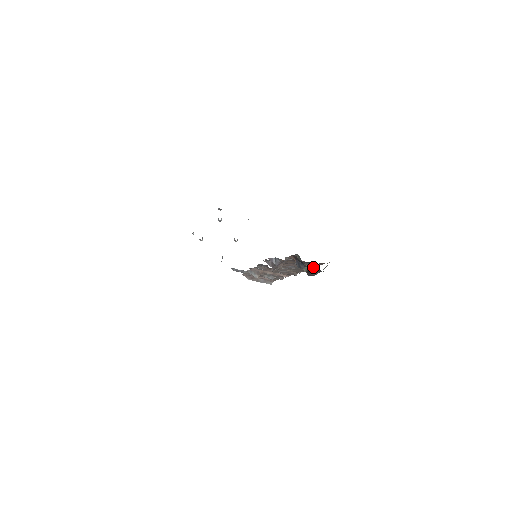
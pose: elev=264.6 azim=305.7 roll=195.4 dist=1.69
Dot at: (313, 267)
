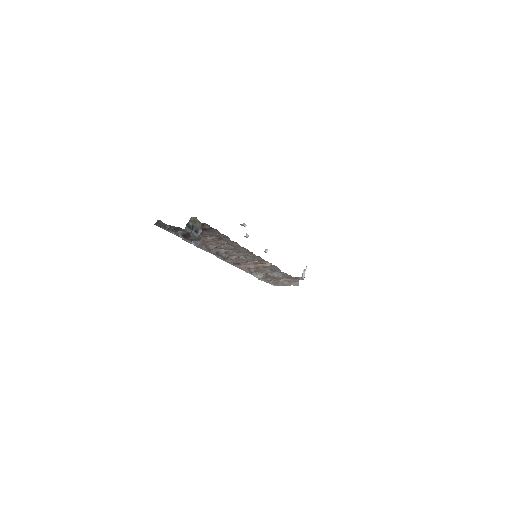
Dot at: (180, 229)
